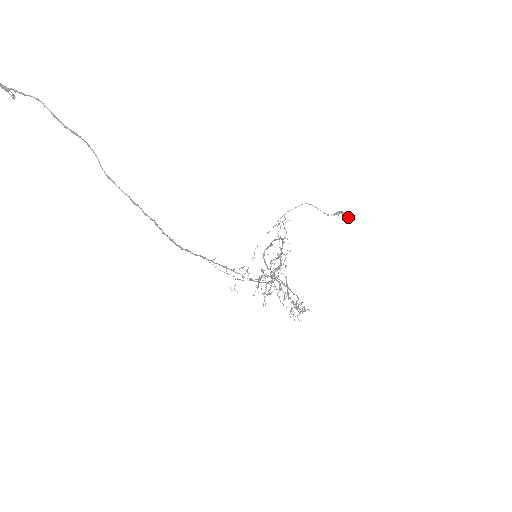
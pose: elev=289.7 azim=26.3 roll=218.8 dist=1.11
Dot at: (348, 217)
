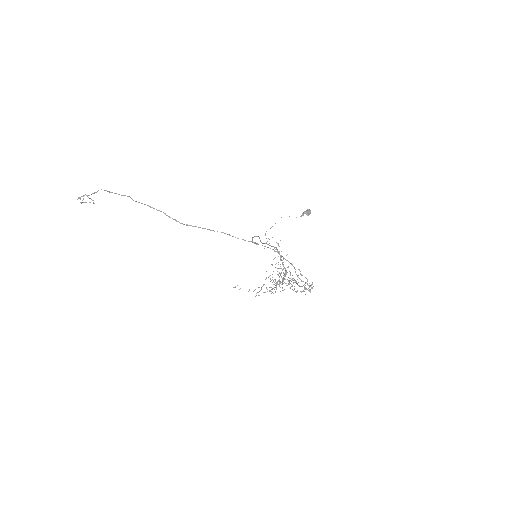
Dot at: (308, 211)
